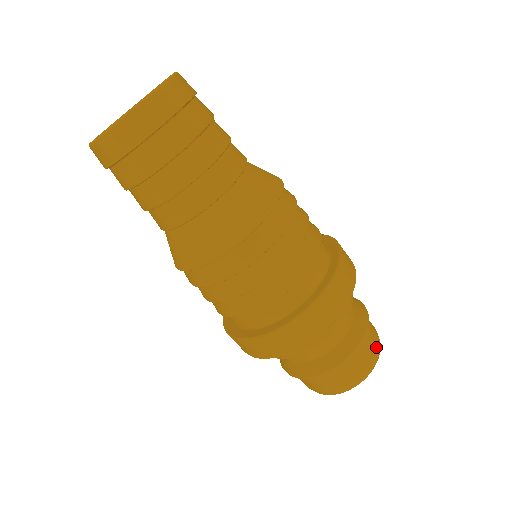
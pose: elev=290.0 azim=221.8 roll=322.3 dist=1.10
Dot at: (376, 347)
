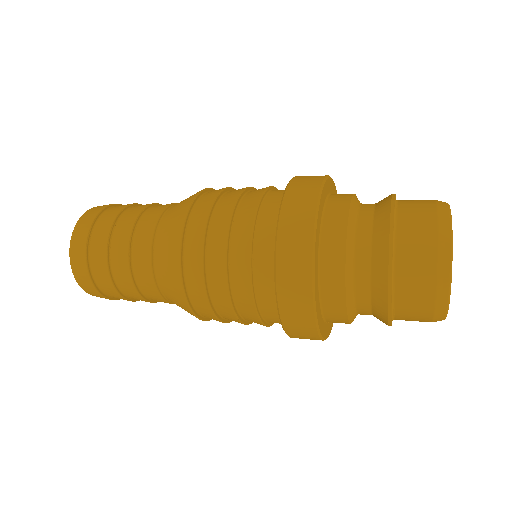
Dot at: (433, 235)
